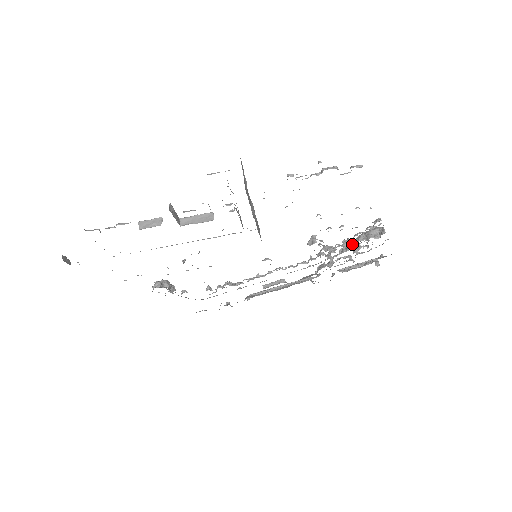
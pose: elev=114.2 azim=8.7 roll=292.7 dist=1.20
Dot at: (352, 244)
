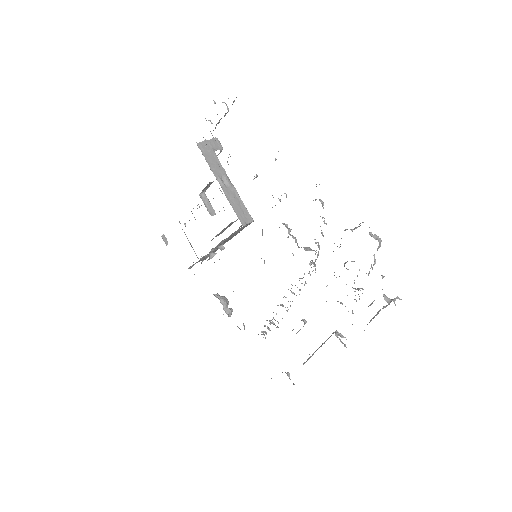
Dot at: occluded
